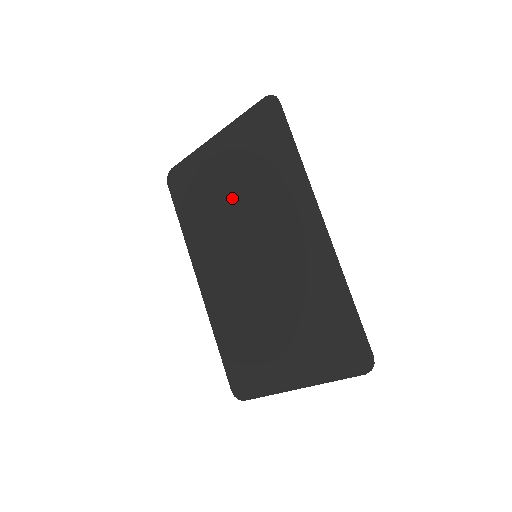
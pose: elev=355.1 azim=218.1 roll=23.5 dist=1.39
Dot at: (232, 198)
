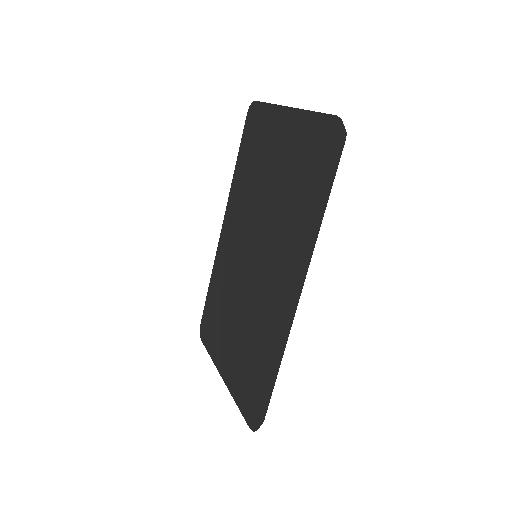
Dot at: (268, 187)
